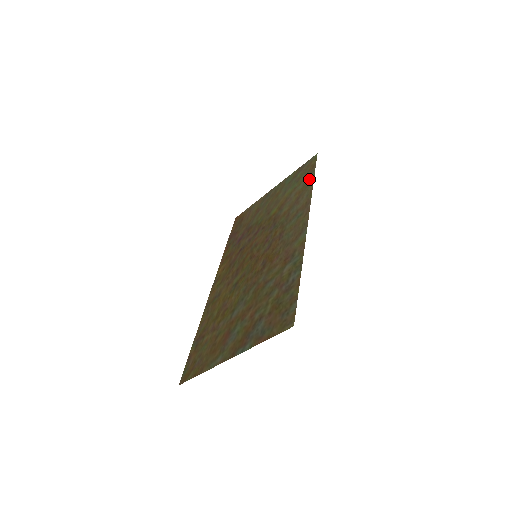
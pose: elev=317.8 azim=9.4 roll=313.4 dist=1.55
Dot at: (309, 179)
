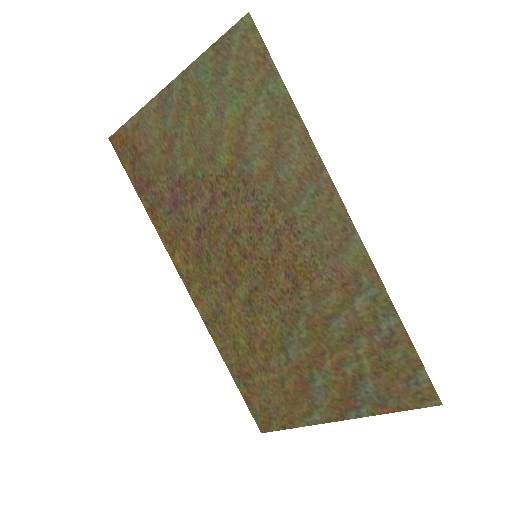
Dot at: (277, 97)
